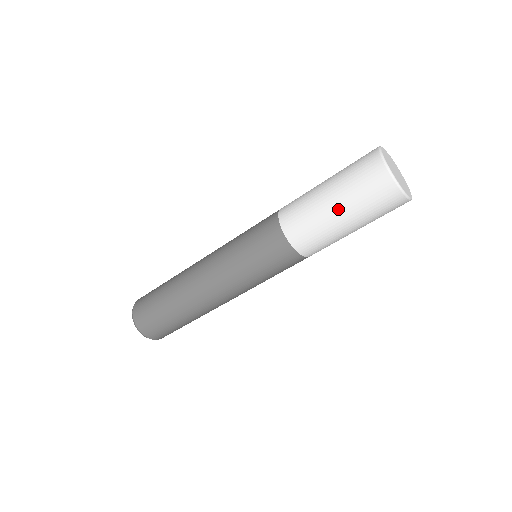
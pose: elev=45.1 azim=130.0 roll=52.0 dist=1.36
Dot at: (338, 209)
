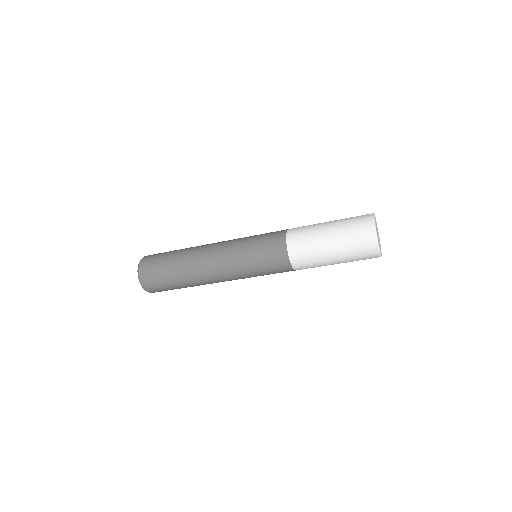
Dot at: (332, 243)
